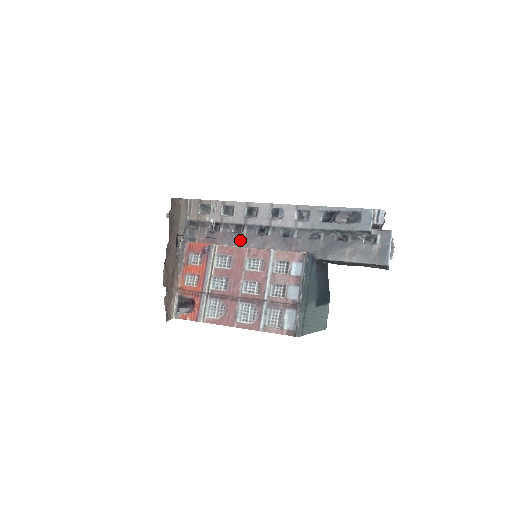
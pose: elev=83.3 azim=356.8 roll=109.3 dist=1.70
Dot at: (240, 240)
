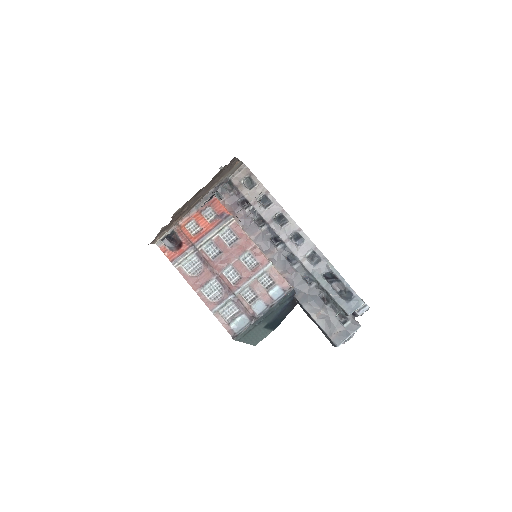
Dot at: (254, 231)
